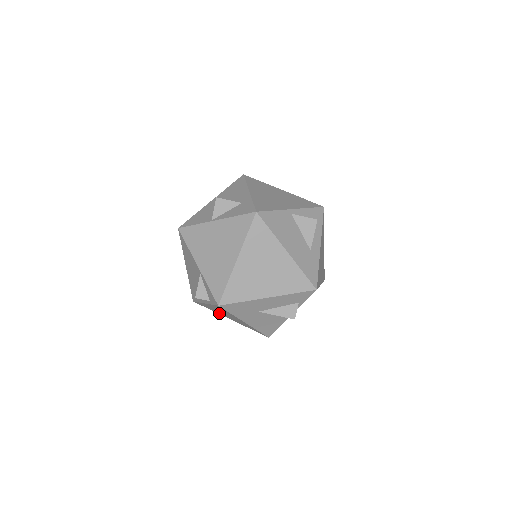
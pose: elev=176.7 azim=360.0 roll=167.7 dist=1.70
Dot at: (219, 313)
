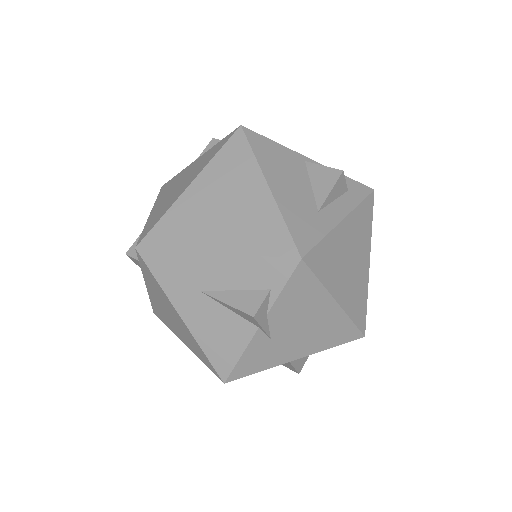
Dot at: (172, 327)
